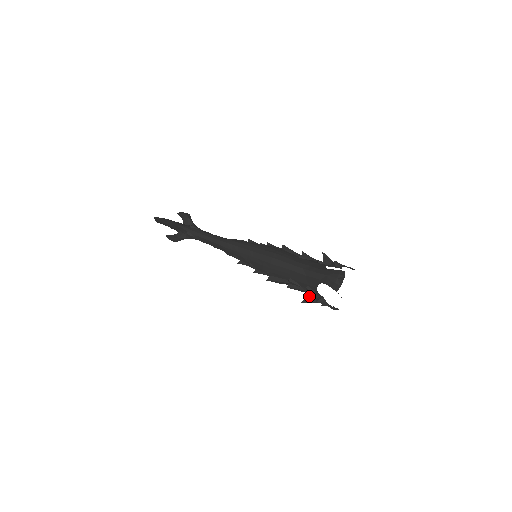
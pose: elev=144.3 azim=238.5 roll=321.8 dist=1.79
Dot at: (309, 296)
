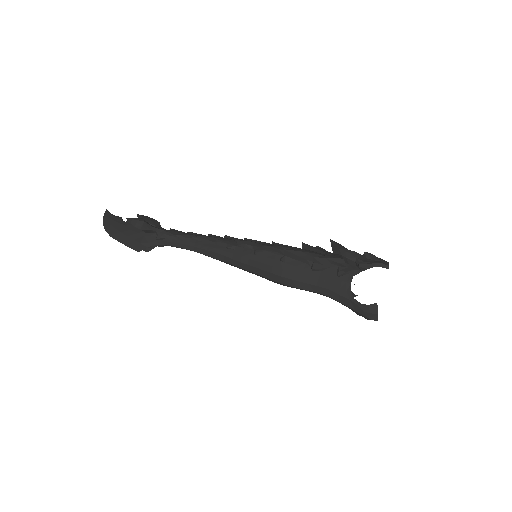
Dot at: occluded
